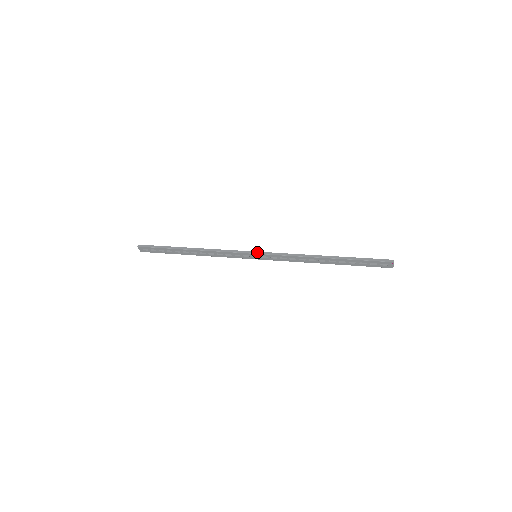
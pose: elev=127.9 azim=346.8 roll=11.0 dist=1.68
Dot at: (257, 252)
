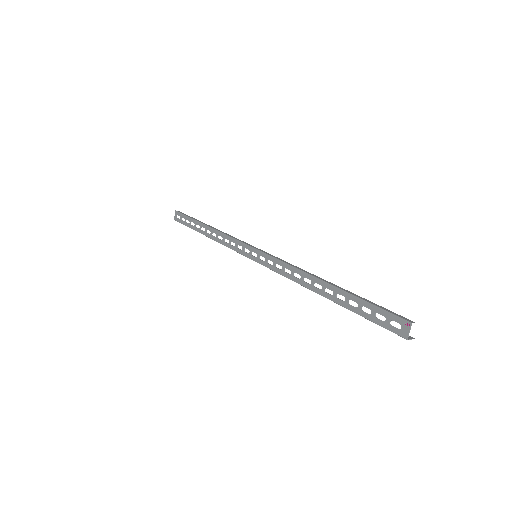
Dot at: (260, 249)
